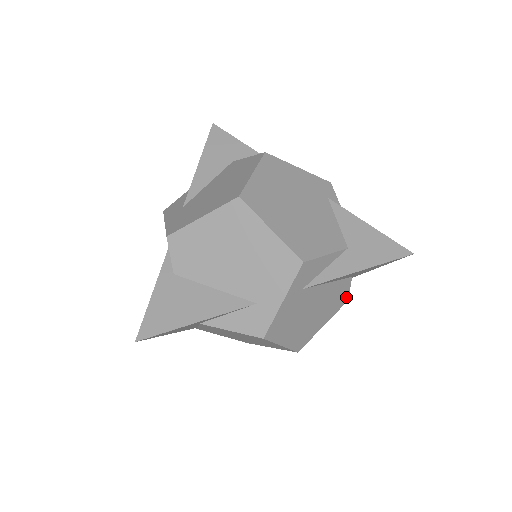
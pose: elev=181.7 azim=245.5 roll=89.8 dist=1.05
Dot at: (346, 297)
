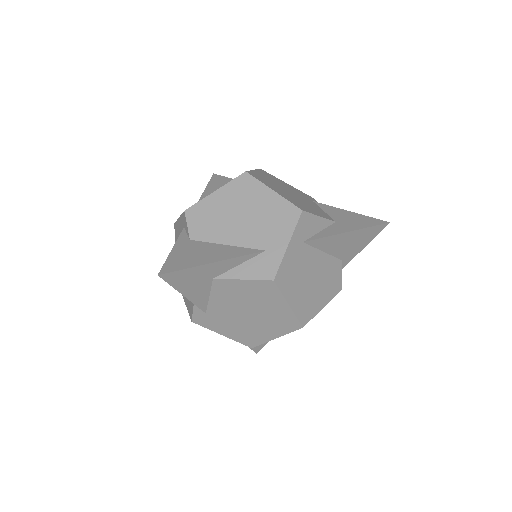
Dot at: (339, 284)
